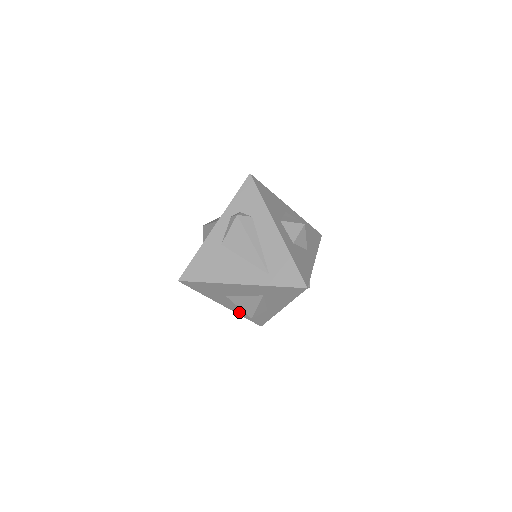
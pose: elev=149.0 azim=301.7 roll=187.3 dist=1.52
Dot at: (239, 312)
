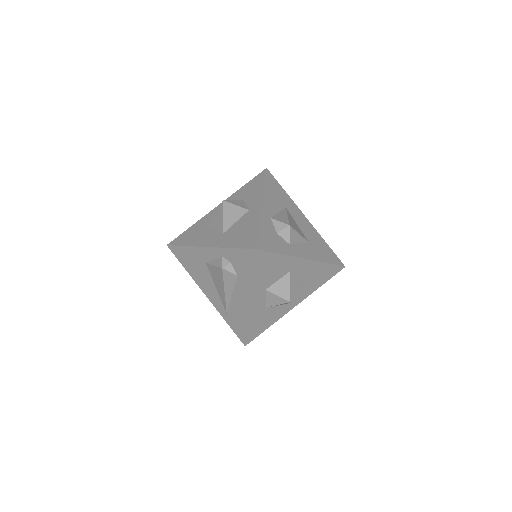
Dot at: occluded
